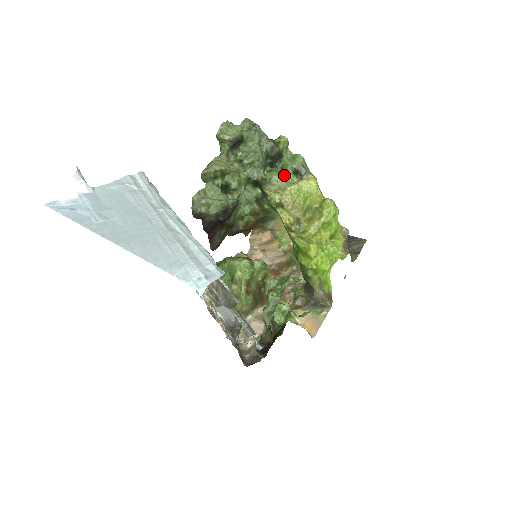
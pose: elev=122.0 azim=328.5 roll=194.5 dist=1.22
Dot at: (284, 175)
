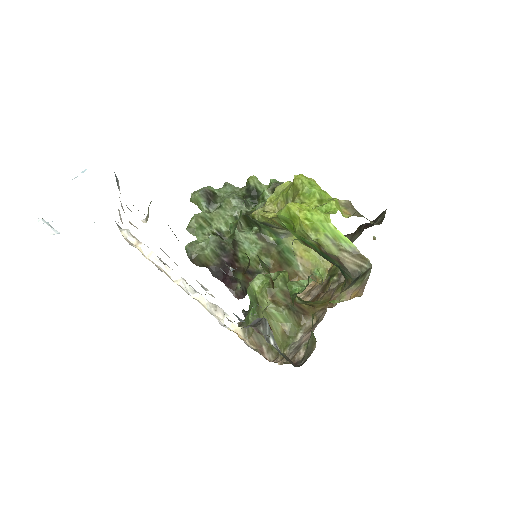
Dot at: occluded
